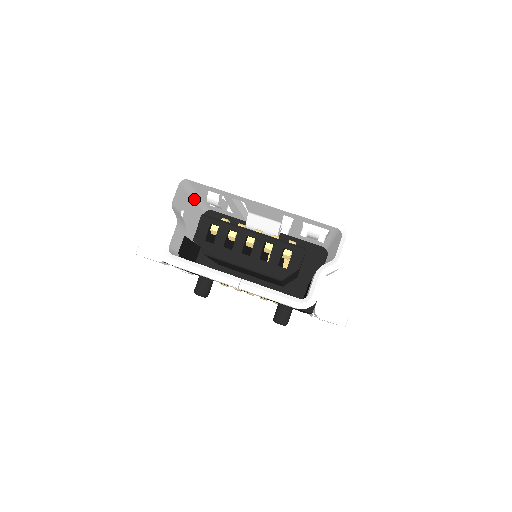
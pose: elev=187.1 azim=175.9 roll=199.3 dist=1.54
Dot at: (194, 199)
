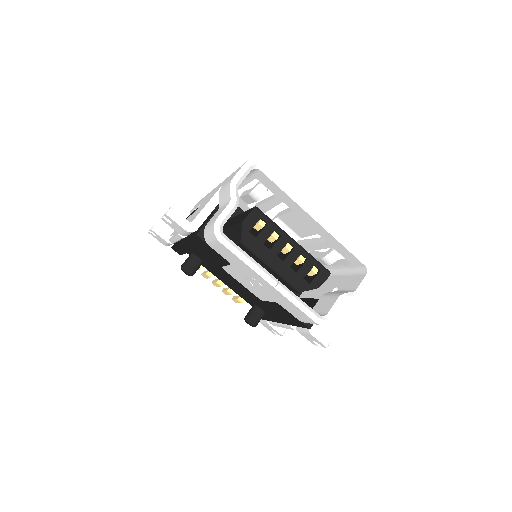
Dot at: occluded
